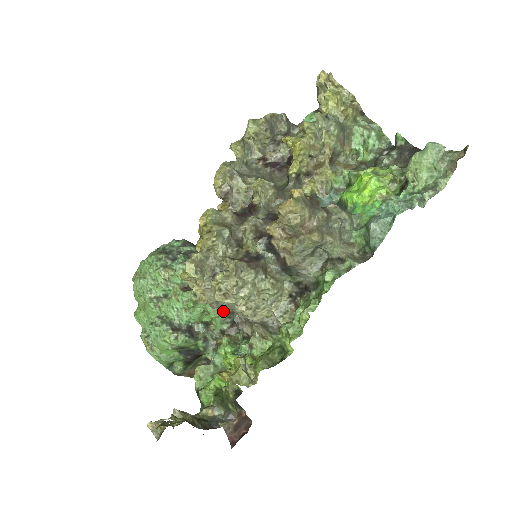
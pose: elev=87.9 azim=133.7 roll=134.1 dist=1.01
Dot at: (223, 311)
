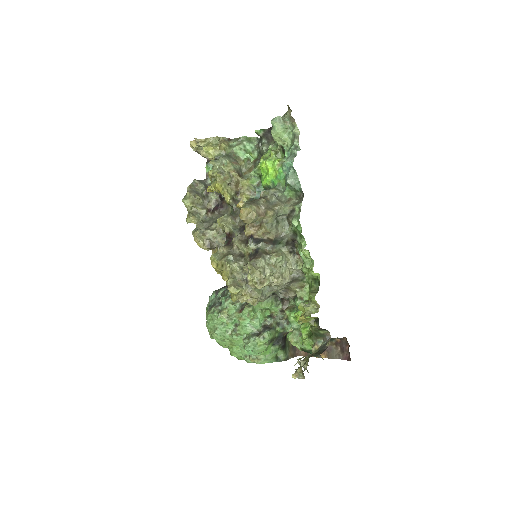
Dot at: (271, 300)
